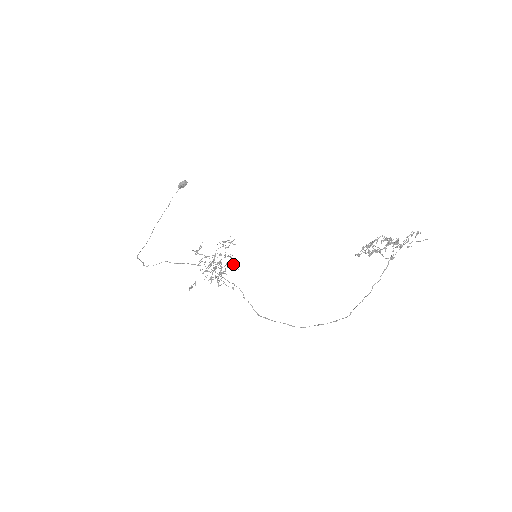
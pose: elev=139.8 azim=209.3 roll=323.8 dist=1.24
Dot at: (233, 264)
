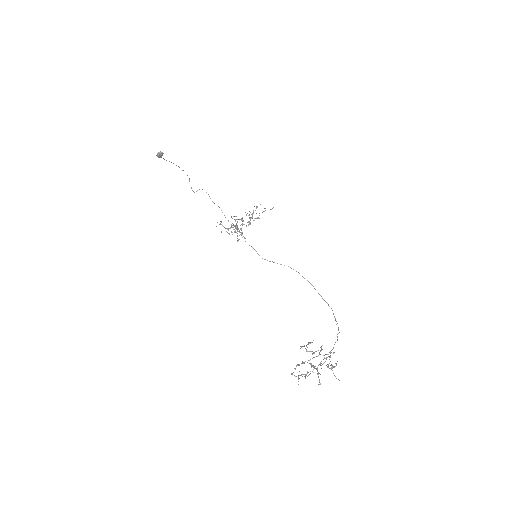
Dot at: occluded
